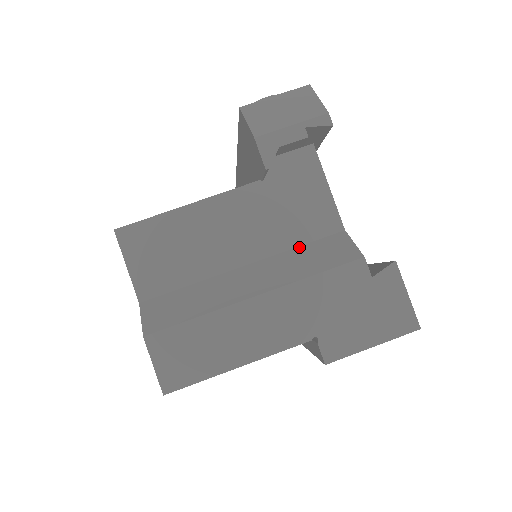
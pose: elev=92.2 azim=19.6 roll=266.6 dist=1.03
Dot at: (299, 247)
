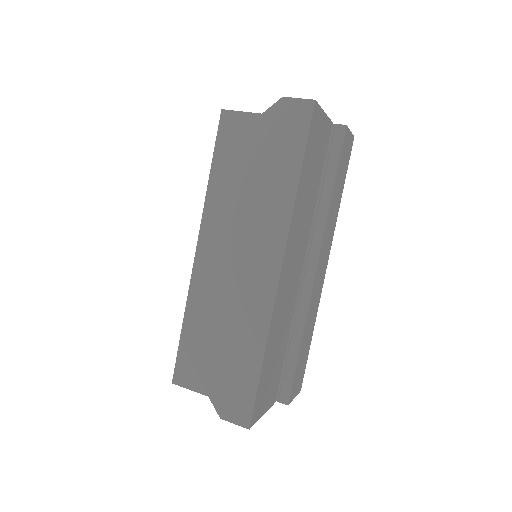
Dot at: occluded
